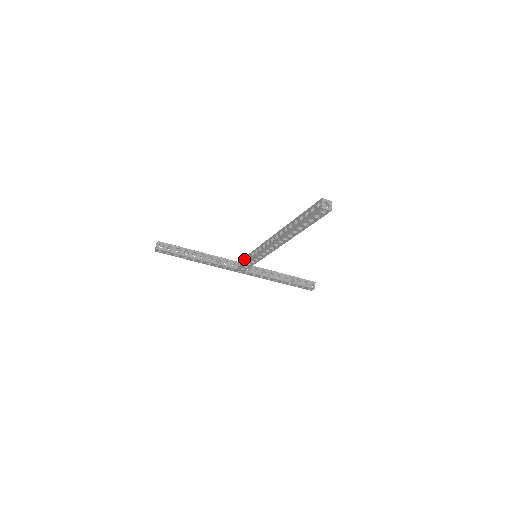
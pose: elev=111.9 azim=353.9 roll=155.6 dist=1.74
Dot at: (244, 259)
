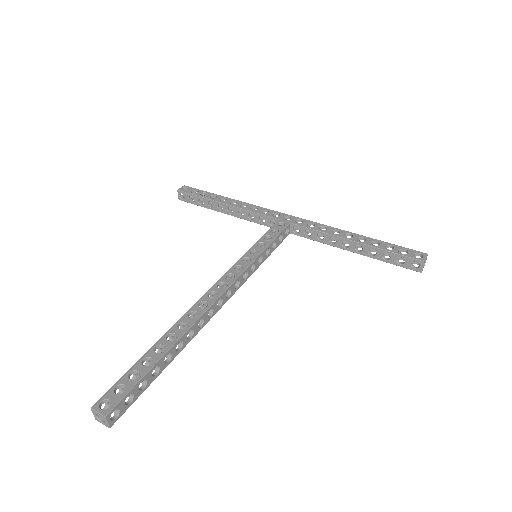
Dot at: (265, 236)
